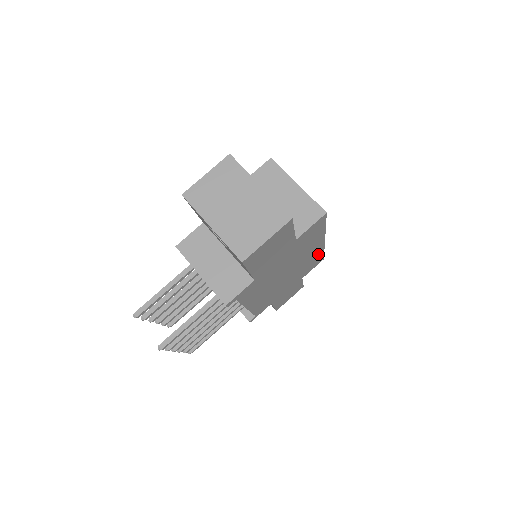
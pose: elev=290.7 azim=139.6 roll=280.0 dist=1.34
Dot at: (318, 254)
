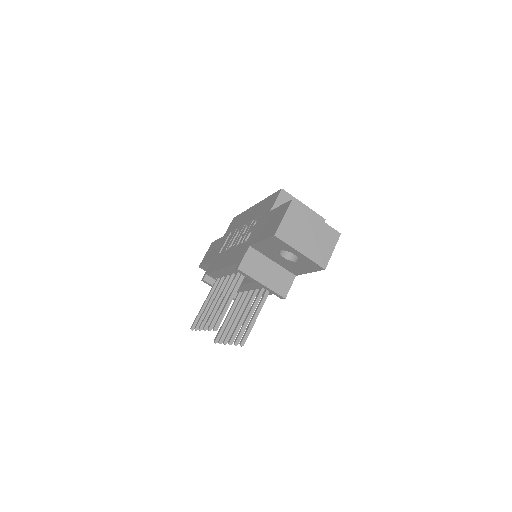
Dot at: occluded
